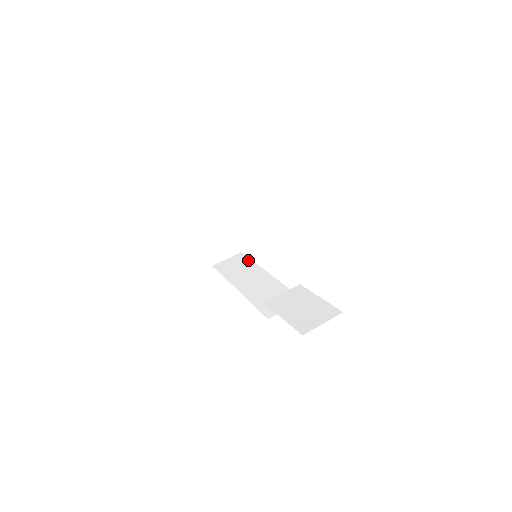
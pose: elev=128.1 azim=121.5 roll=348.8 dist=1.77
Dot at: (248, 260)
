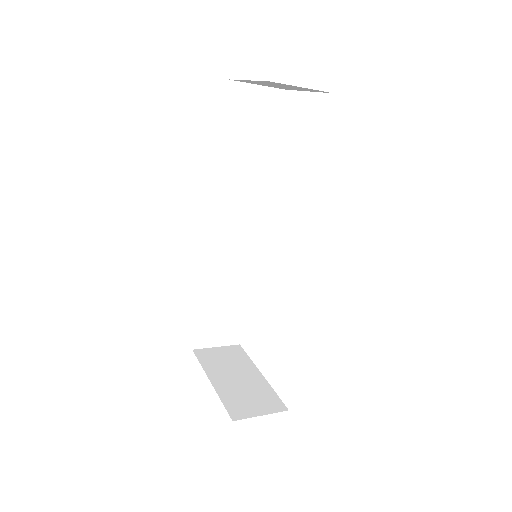
Dot at: occluded
